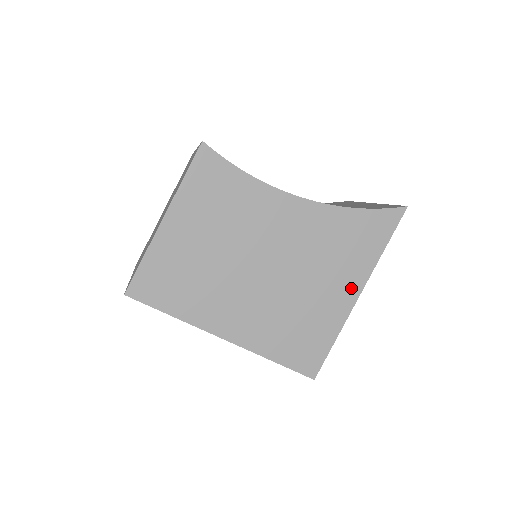
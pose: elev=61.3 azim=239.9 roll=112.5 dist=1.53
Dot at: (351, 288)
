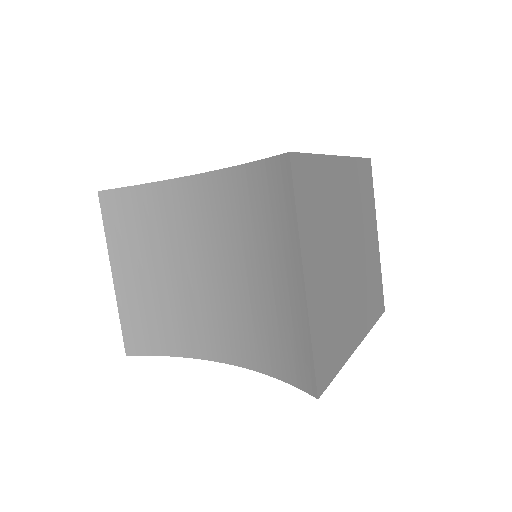
Dot at: occluded
